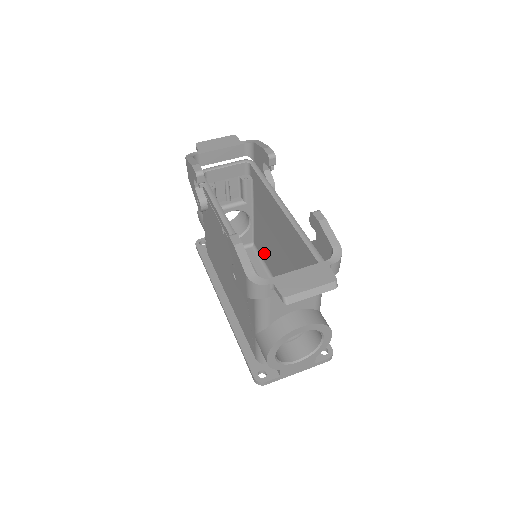
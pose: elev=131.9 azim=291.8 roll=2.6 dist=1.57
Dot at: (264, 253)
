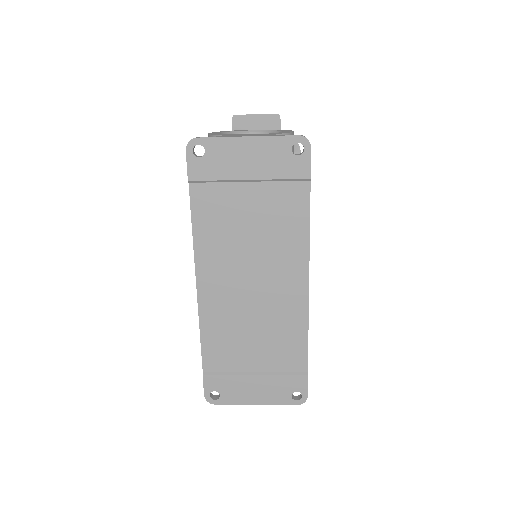
Dot at: occluded
